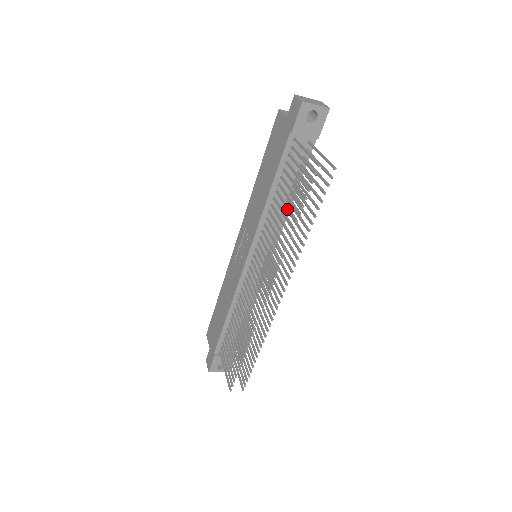
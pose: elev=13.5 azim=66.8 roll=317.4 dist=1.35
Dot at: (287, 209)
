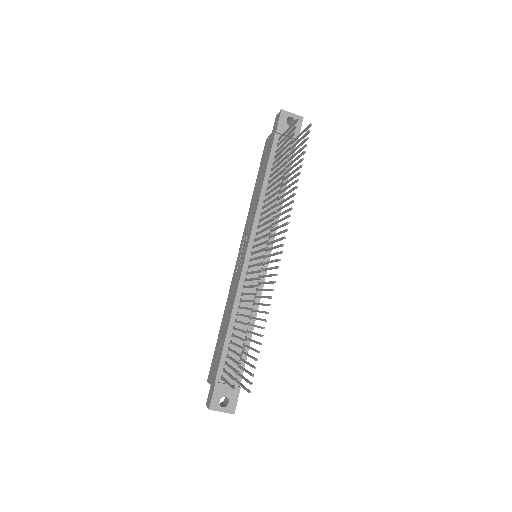
Dot at: (278, 174)
